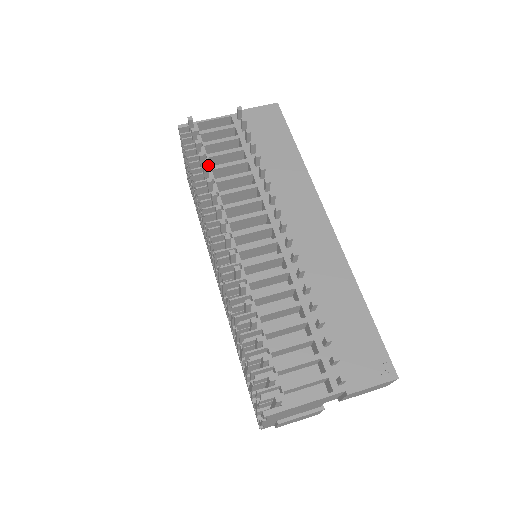
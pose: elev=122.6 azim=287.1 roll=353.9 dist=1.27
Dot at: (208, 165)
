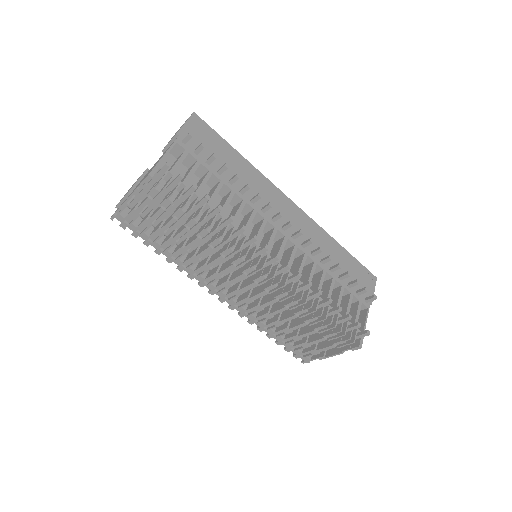
Dot at: (205, 203)
